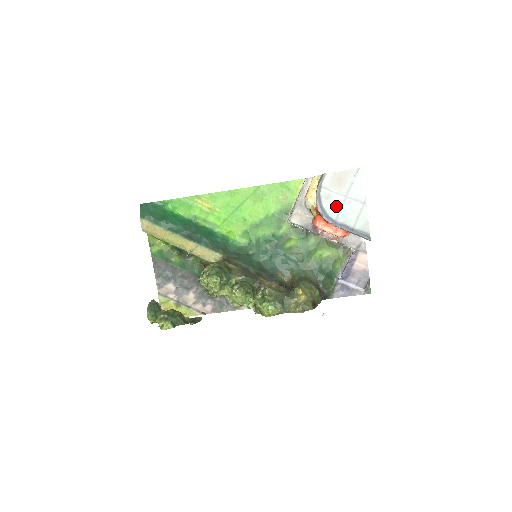
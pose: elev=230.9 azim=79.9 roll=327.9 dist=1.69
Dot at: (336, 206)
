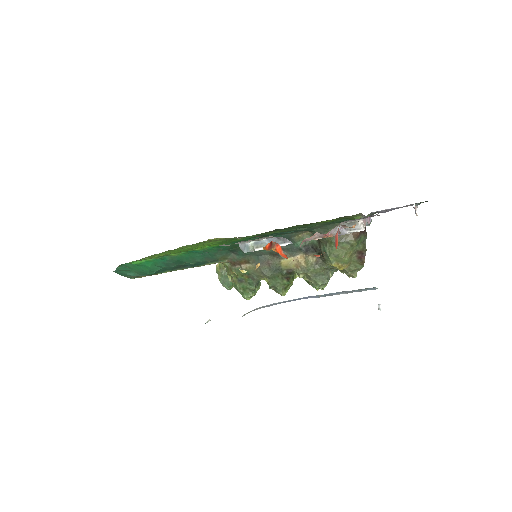
Dot at: occluded
